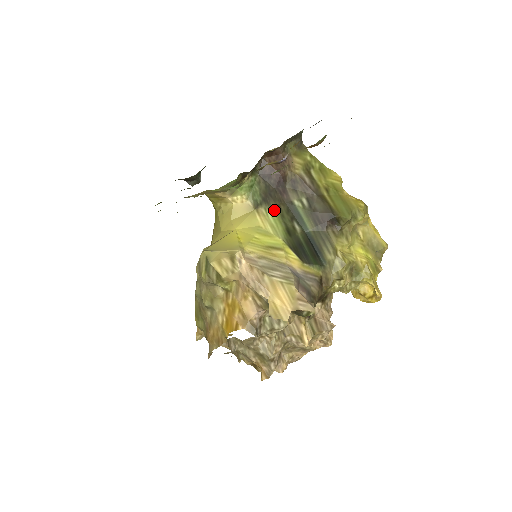
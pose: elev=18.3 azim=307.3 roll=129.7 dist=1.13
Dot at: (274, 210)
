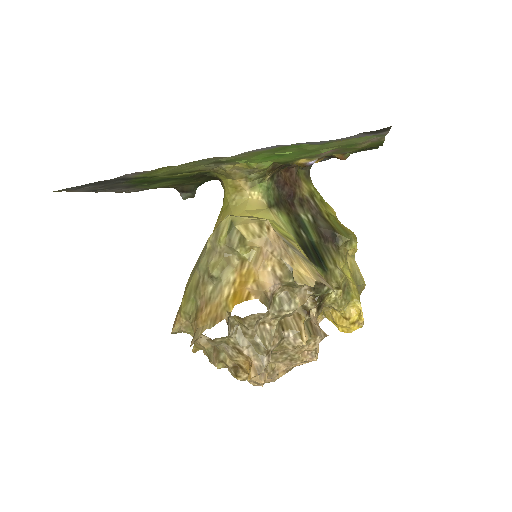
Dot at: (284, 215)
